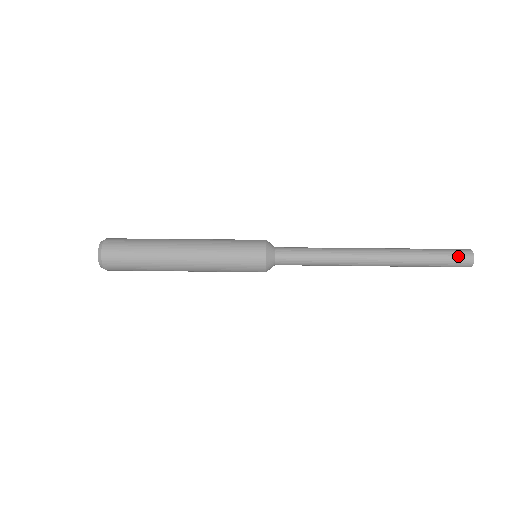
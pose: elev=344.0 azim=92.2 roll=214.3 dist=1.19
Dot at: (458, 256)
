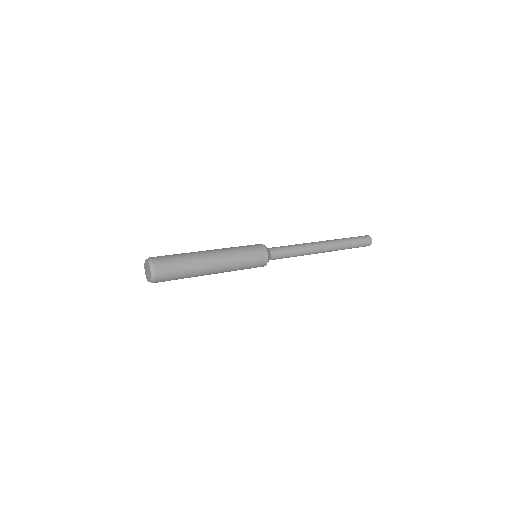
Dot at: (365, 242)
